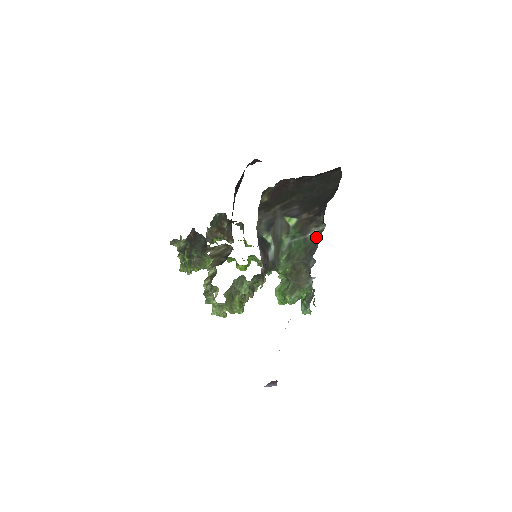
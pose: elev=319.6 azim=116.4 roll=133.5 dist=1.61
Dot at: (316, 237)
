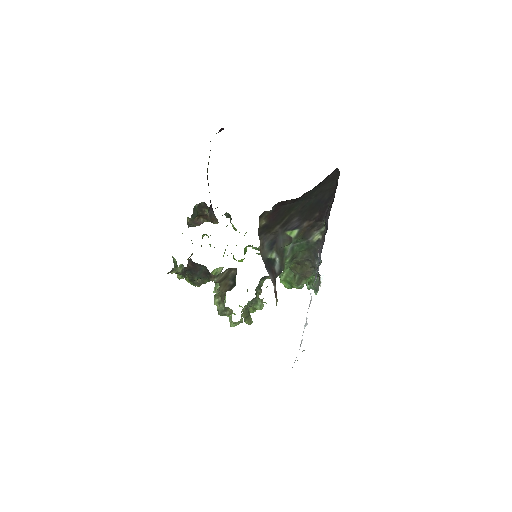
Dot at: (318, 238)
